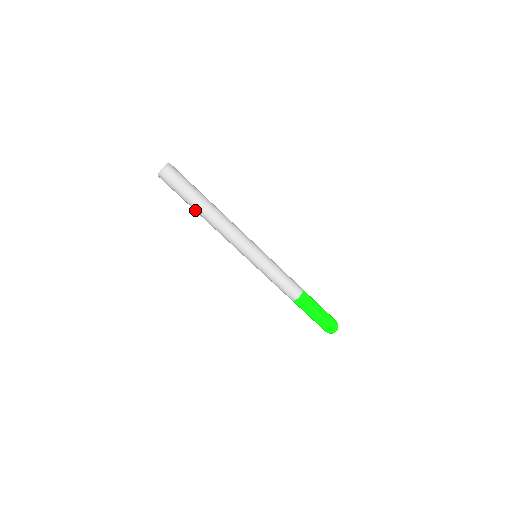
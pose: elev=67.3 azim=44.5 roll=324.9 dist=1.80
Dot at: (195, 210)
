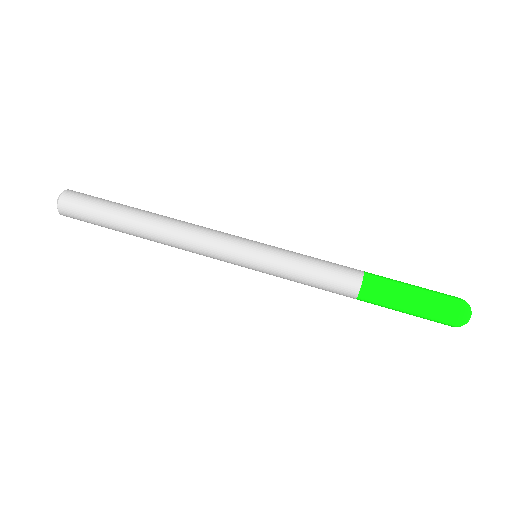
Dot at: (129, 227)
